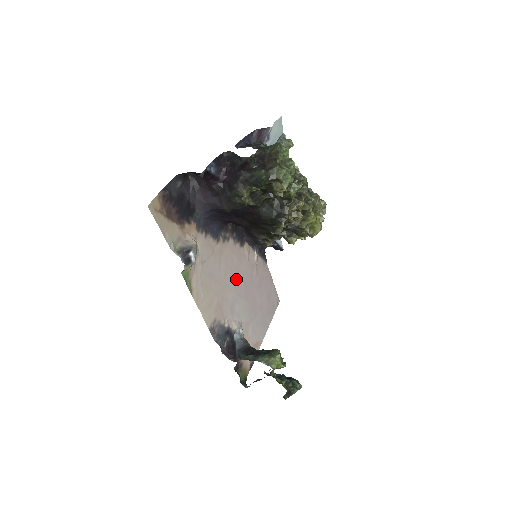
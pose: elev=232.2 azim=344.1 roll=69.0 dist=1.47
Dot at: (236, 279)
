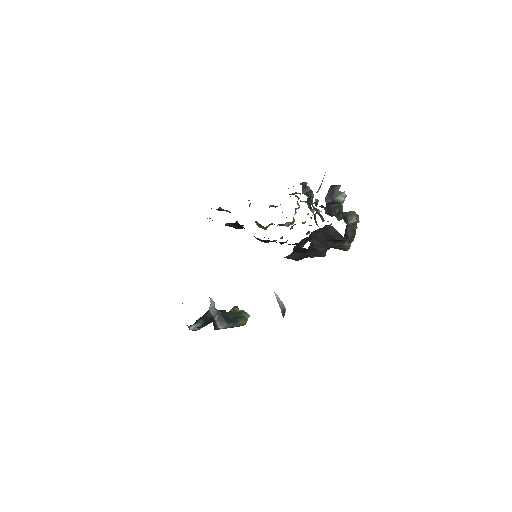
Dot at: occluded
